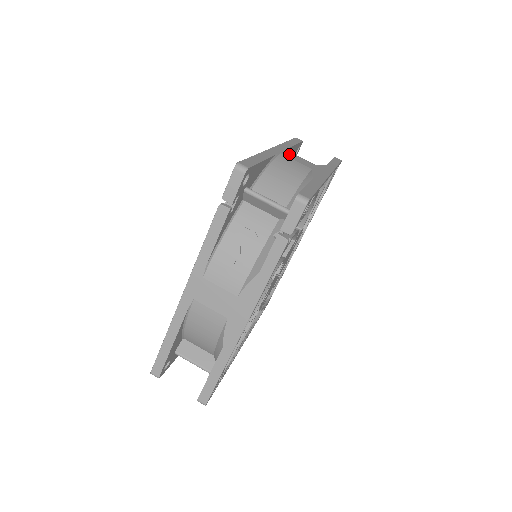
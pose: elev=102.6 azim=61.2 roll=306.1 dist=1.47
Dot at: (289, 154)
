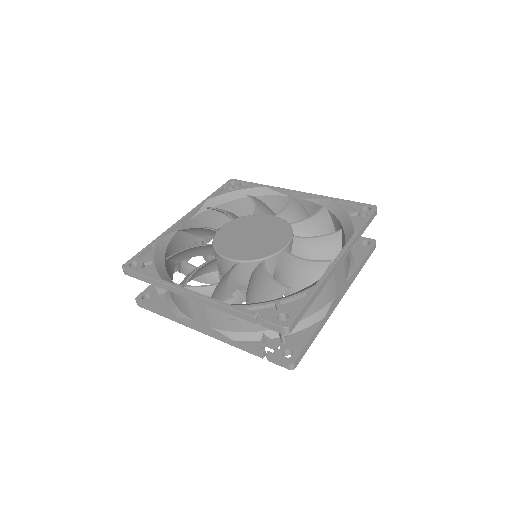
Dot at: (341, 269)
